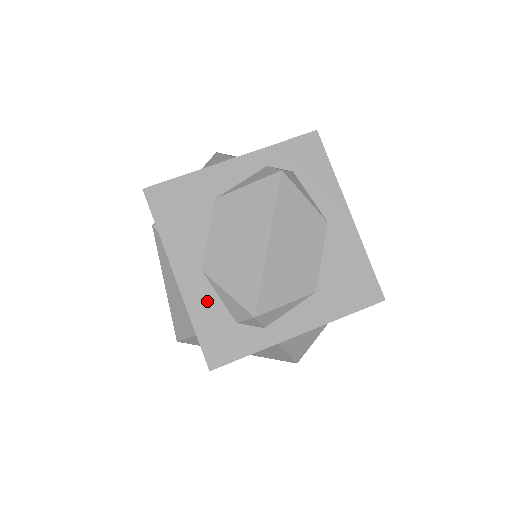
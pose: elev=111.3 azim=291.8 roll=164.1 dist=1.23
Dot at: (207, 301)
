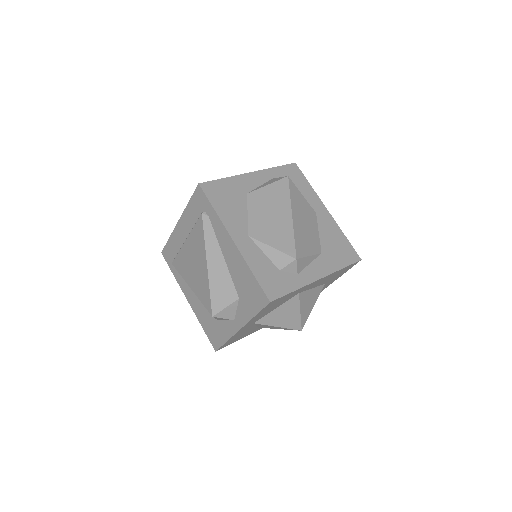
Dot at: (257, 256)
